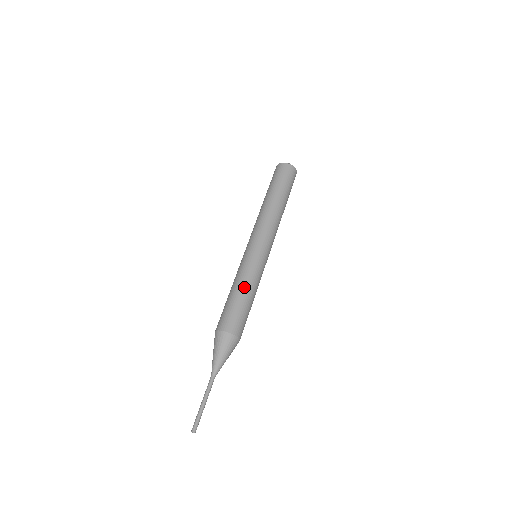
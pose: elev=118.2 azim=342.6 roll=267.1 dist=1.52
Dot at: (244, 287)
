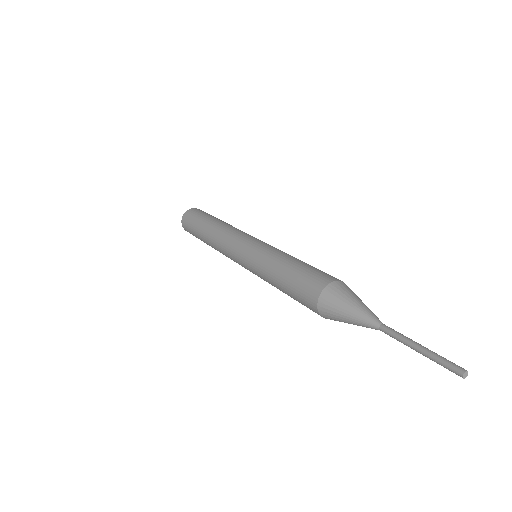
Dot at: (282, 260)
